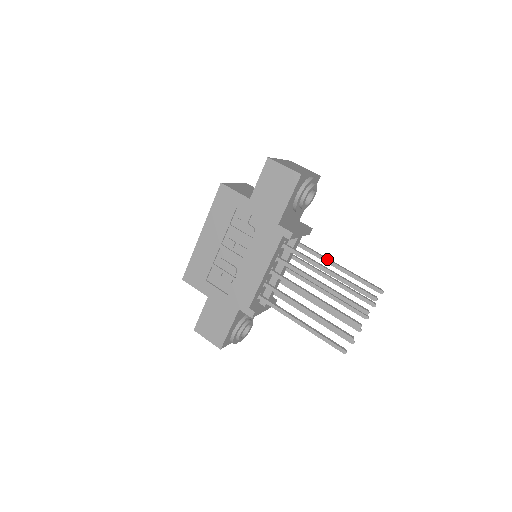
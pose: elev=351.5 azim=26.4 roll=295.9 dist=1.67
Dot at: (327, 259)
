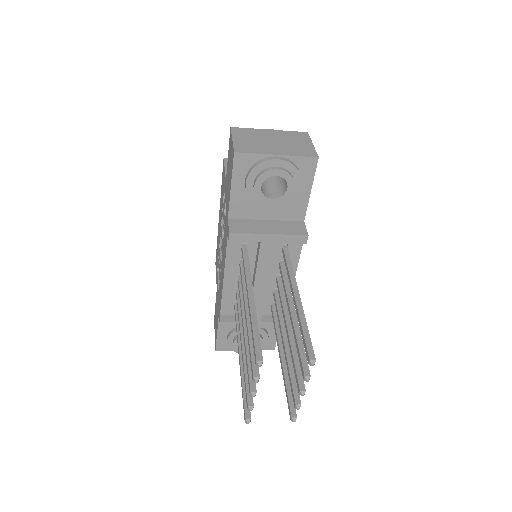
Dot at: (291, 284)
